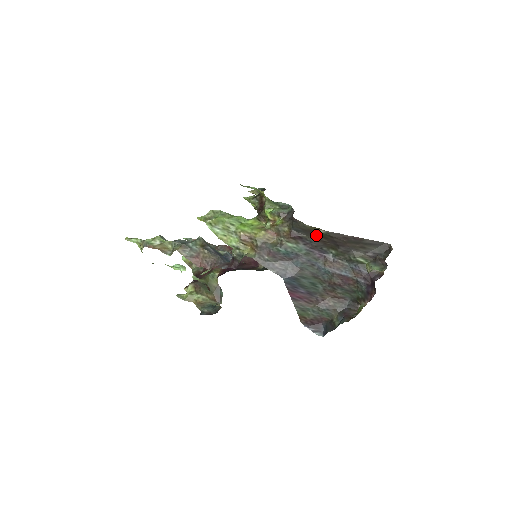
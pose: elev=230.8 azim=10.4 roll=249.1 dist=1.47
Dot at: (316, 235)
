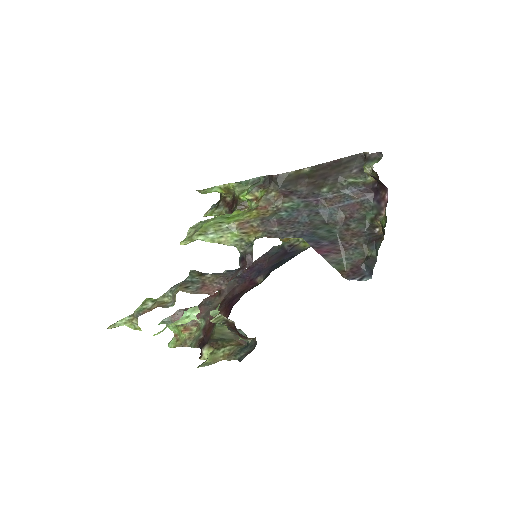
Dot at: (303, 180)
